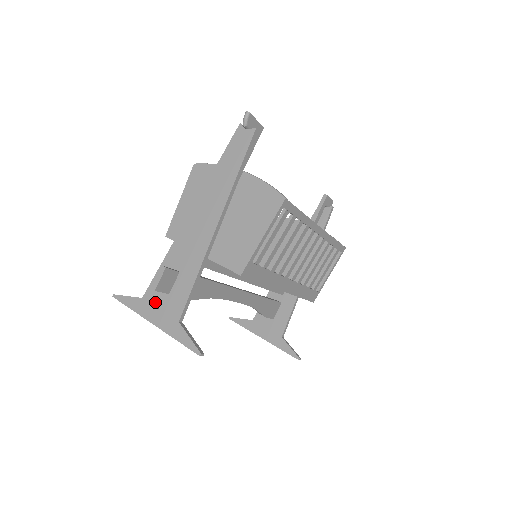
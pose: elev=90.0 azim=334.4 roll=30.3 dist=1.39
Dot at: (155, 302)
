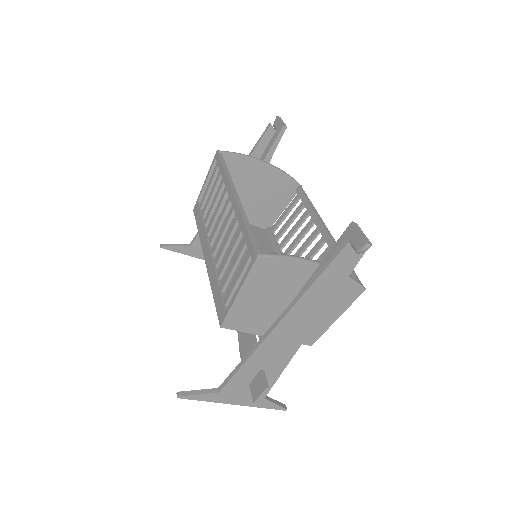
Dot at: (236, 393)
